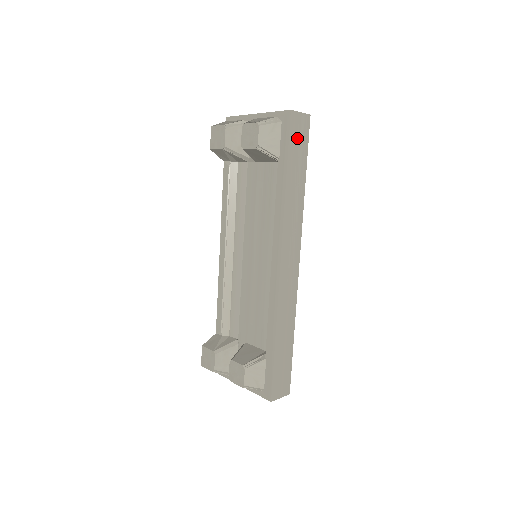
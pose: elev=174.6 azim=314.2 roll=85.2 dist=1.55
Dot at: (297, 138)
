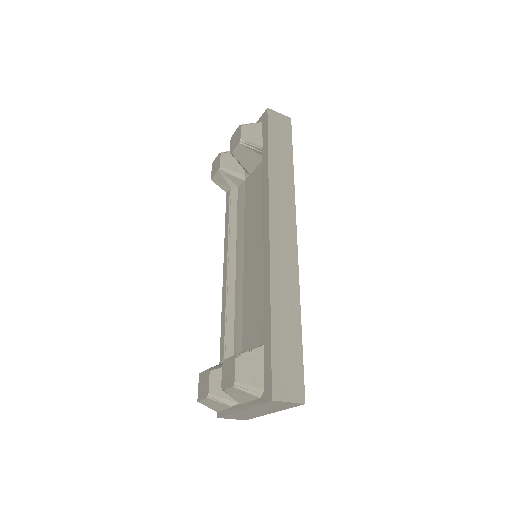
Dot at: (278, 130)
